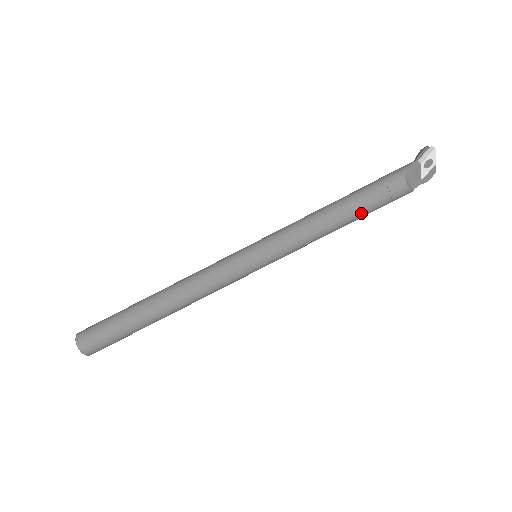
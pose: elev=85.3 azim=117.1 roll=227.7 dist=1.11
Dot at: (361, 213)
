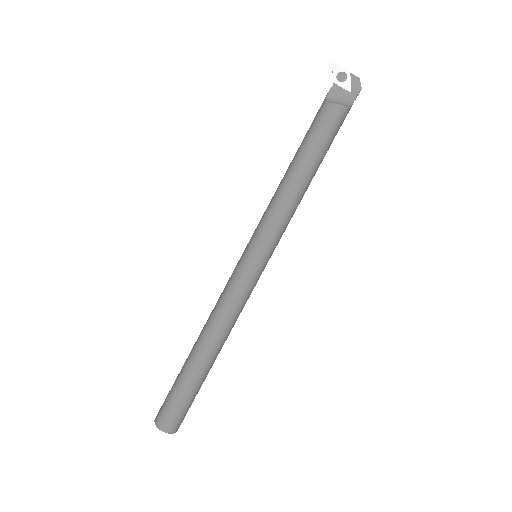
Dot at: (310, 154)
